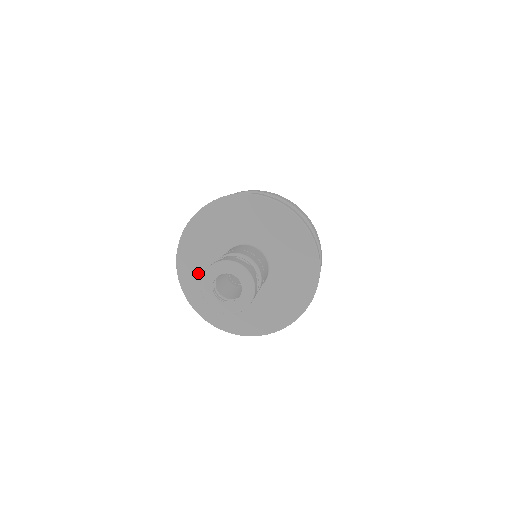
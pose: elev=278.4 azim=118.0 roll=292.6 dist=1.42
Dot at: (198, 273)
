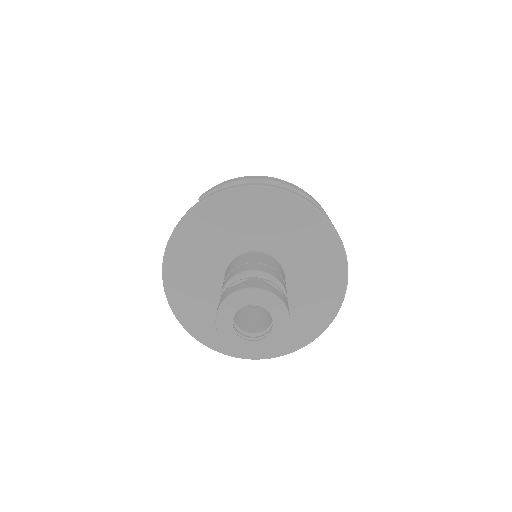
Dot at: (191, 278)
